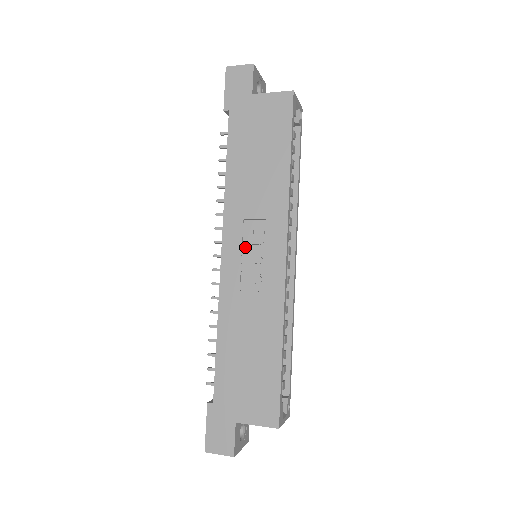
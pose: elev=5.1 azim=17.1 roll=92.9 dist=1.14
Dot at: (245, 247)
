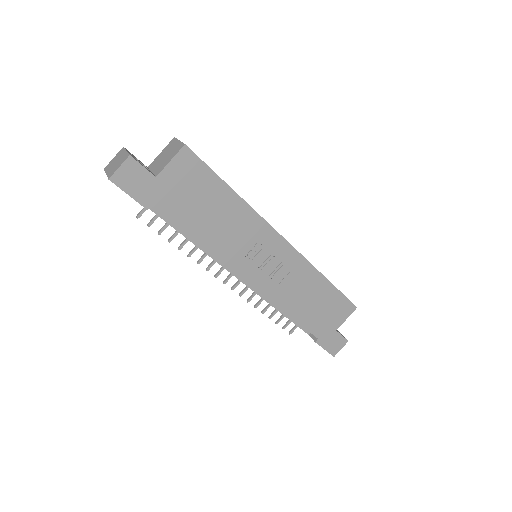
Dot at: (257, 263)
